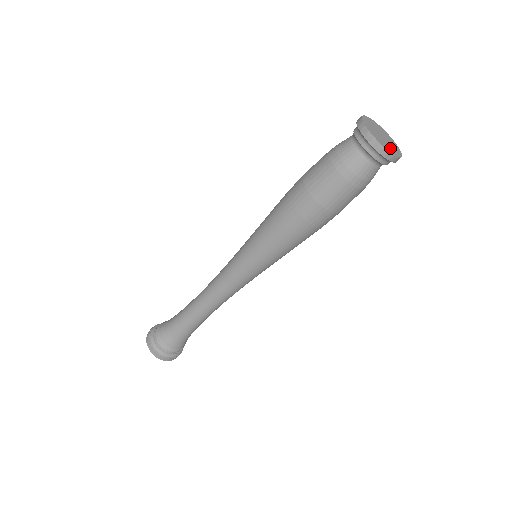
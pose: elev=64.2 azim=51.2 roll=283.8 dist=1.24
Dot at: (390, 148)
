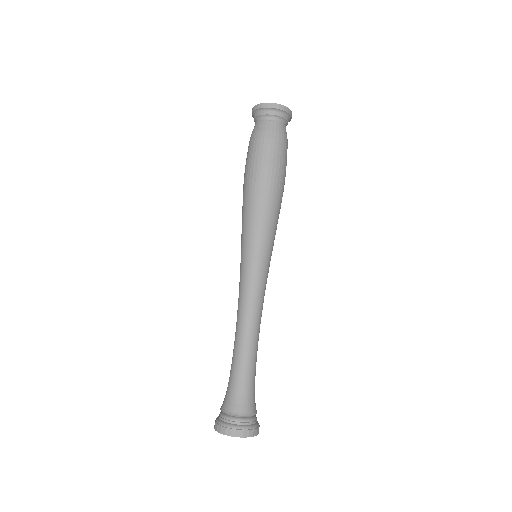
Dot at: occluded
